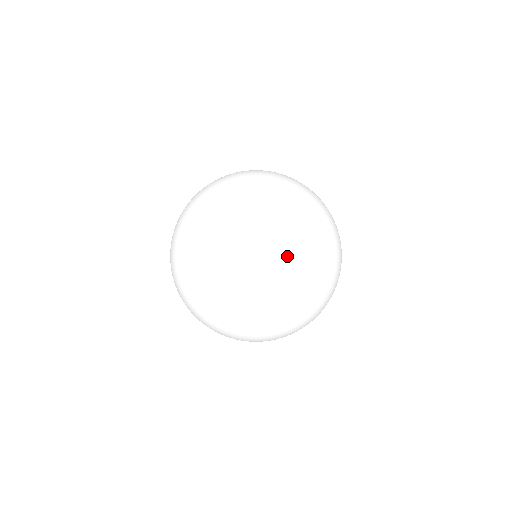
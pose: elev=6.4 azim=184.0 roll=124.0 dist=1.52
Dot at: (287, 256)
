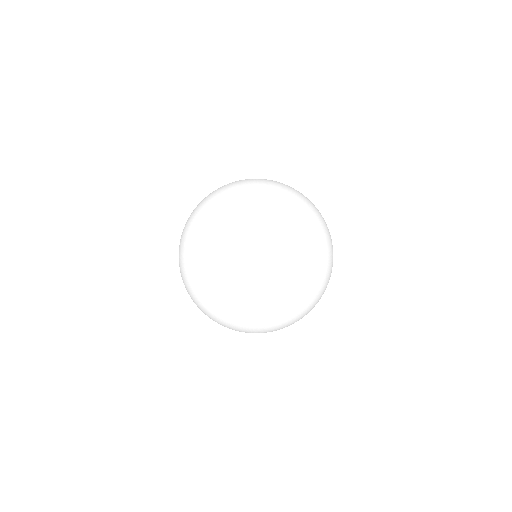
Dot at: (217, 291)
